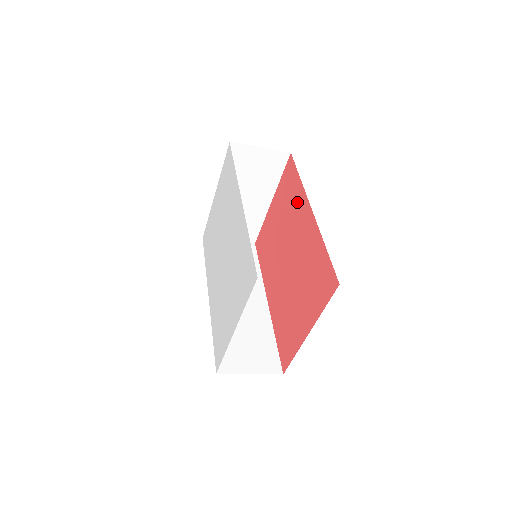
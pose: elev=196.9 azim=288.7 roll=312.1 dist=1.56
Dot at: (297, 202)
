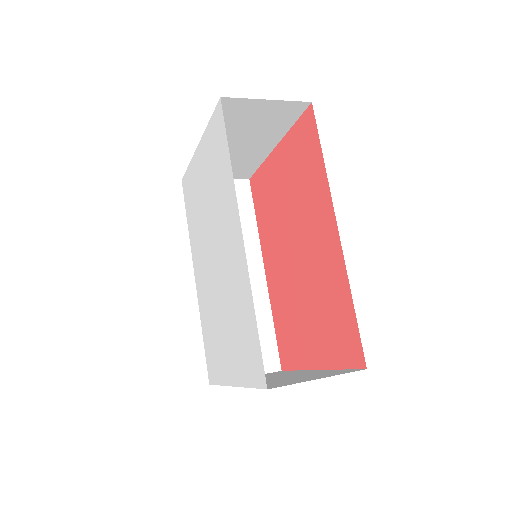
Dot at: (316, 193)
